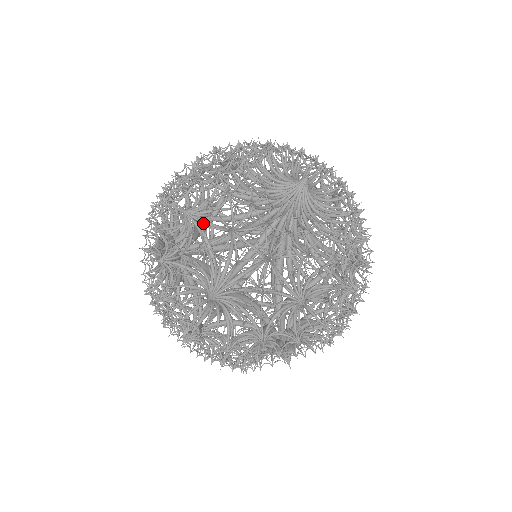
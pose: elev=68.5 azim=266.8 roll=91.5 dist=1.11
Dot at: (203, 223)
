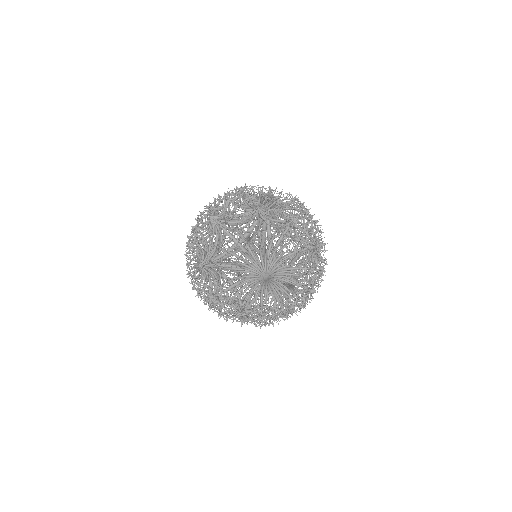
Dot at: (223, 307)
